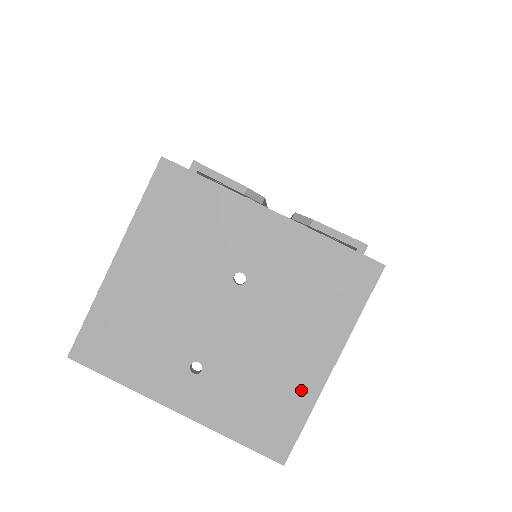
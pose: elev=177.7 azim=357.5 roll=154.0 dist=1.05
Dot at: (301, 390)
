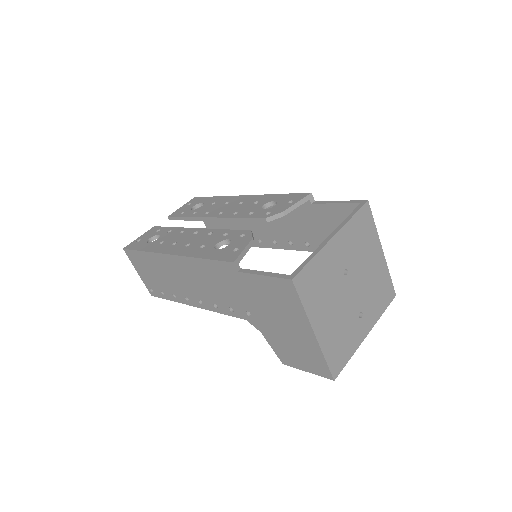
Dot at: (383, 271)
